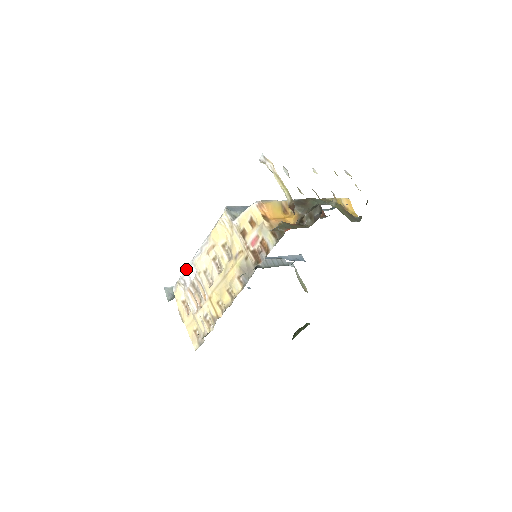
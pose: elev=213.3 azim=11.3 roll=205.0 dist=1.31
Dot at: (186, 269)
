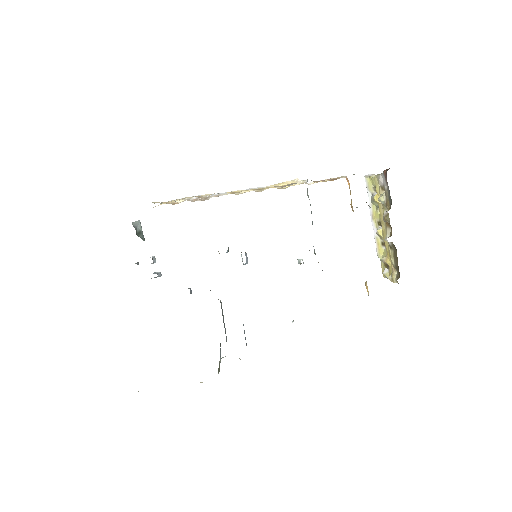
Dot at: (212, 194)
